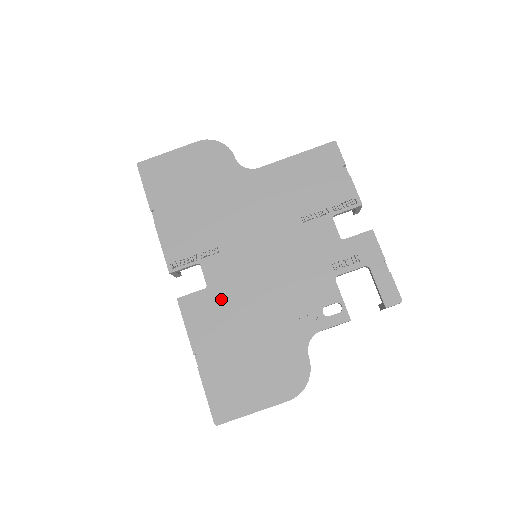
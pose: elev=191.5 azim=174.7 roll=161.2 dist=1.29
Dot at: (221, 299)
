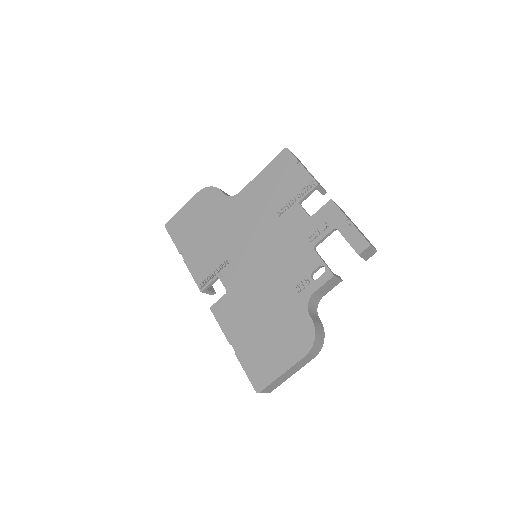
Dot at: (238, 297)
